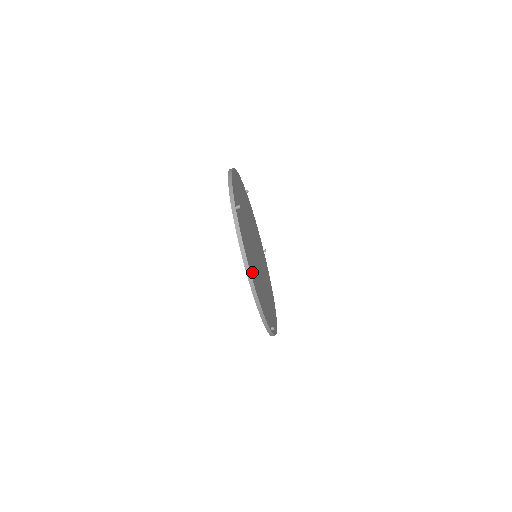
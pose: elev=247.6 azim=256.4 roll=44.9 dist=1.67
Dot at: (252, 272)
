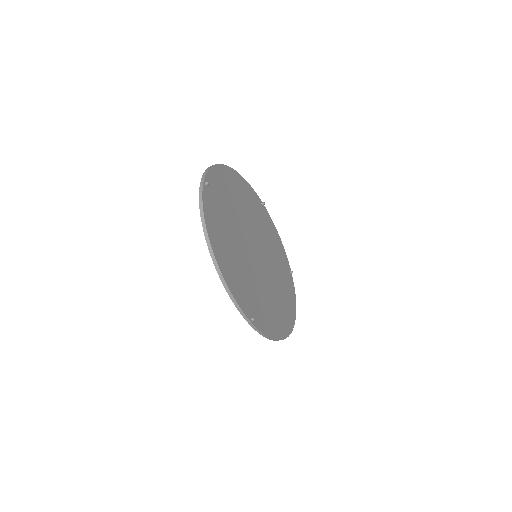
Dot at: (218, 245)
